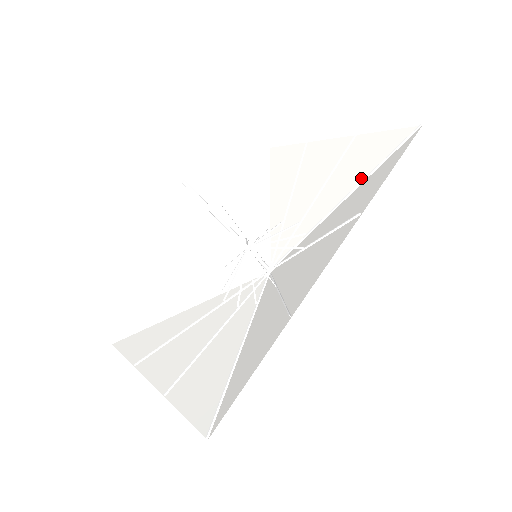
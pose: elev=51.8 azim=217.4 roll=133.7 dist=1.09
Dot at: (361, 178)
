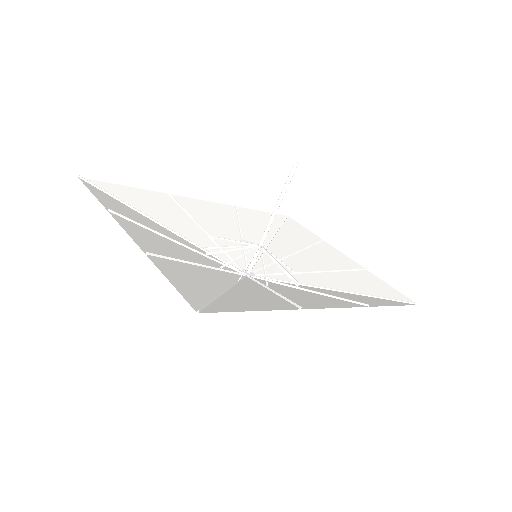
Dot at: (360, 292)
